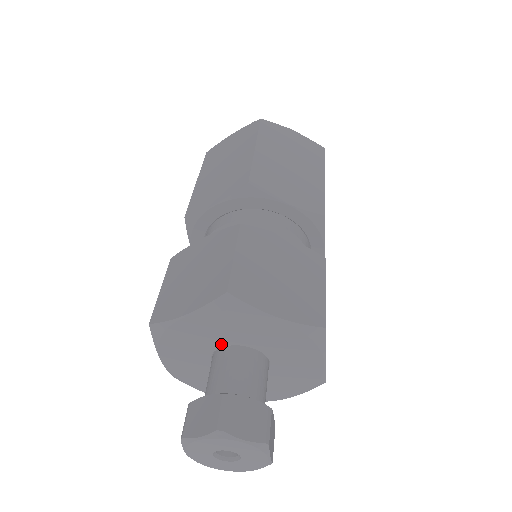
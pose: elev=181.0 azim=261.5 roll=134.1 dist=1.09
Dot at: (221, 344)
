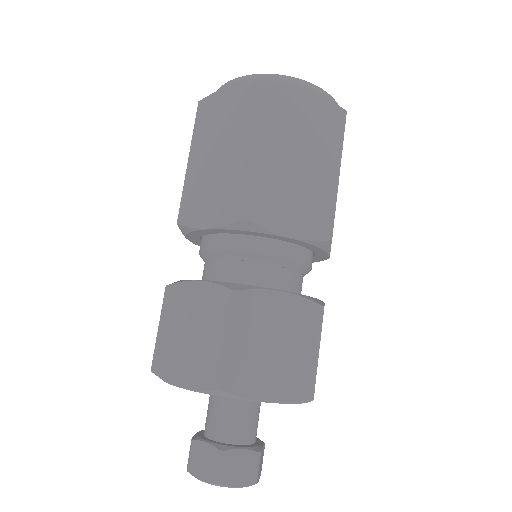
Dot at: occluded
